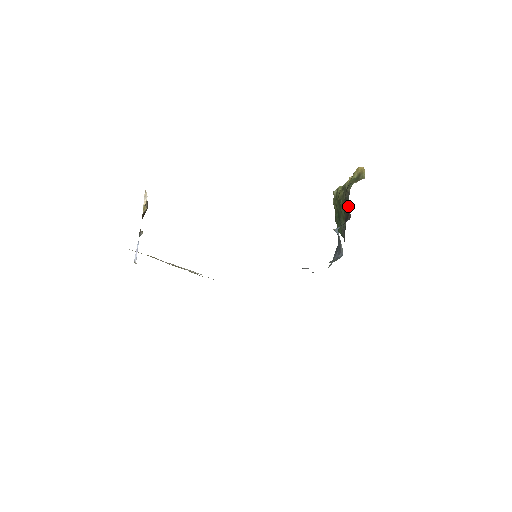
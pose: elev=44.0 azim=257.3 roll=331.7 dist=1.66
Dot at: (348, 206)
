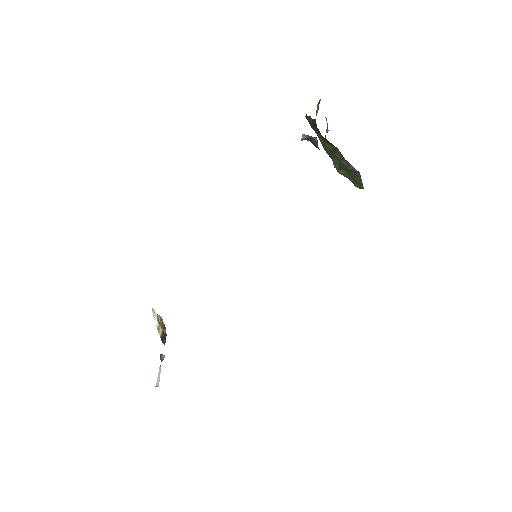
Dot at: (311, 121)
